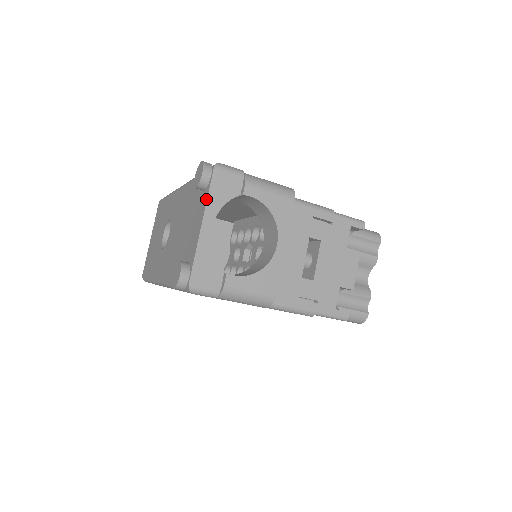
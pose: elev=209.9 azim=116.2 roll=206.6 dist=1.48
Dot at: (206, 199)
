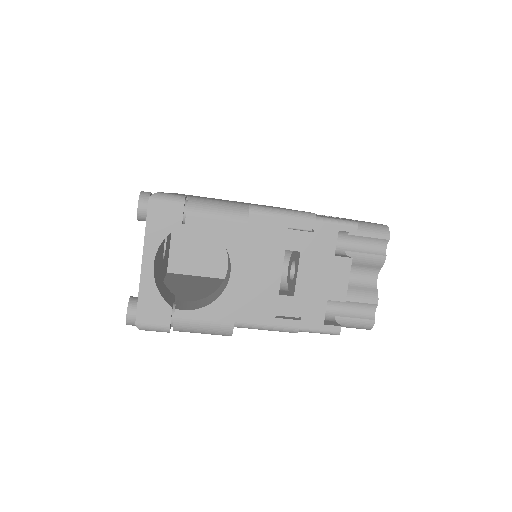
Dot at: occluded
